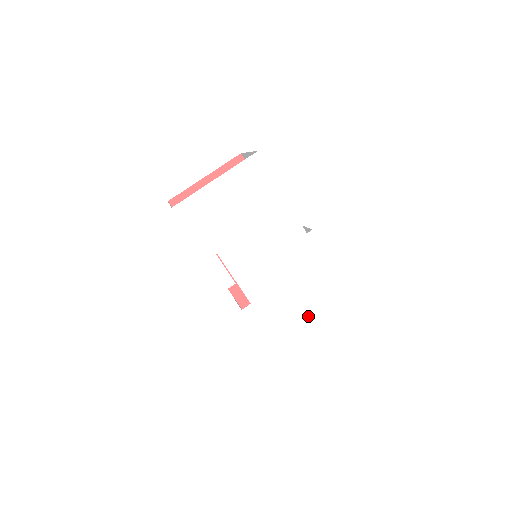
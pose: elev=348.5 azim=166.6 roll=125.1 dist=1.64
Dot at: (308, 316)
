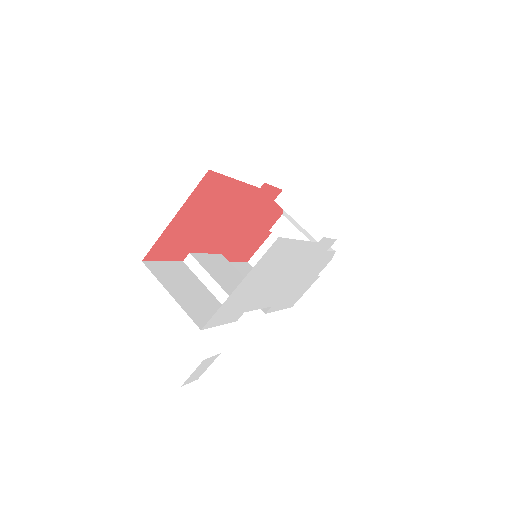
Dot at: (313, 275)
